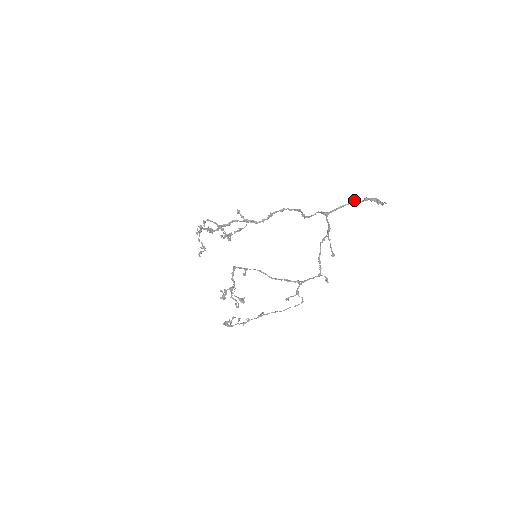
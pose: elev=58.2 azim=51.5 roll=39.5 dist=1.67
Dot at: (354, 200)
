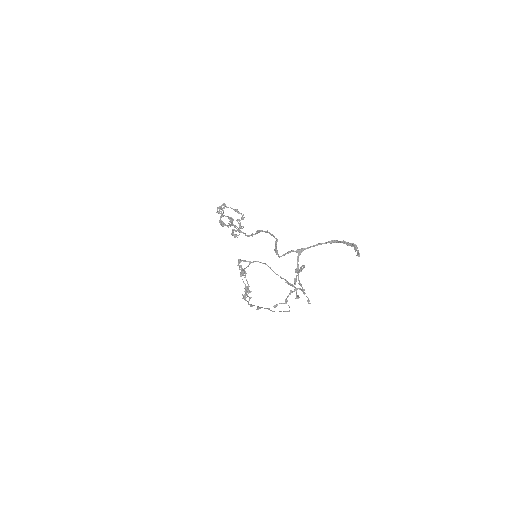
Dot at: (331, 240)
